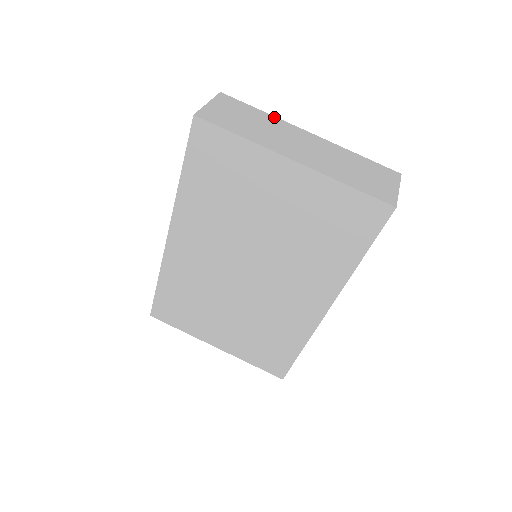
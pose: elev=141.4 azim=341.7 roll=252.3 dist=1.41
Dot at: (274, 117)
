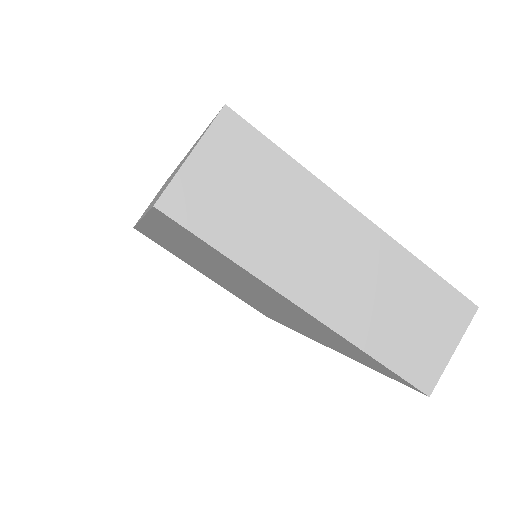
Dot at: (311, 178)
